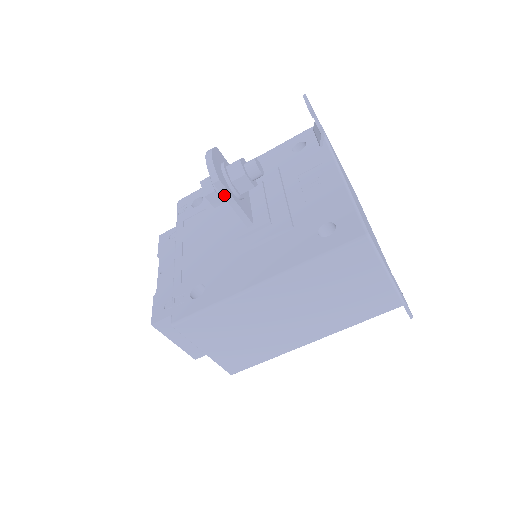
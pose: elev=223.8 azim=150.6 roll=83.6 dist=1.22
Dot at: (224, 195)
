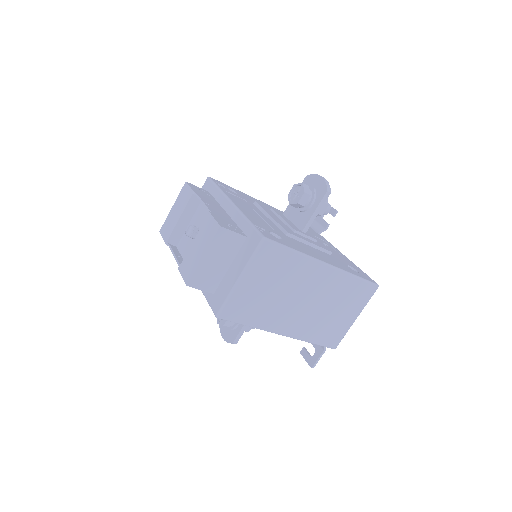
Dot at: (321, 202)
